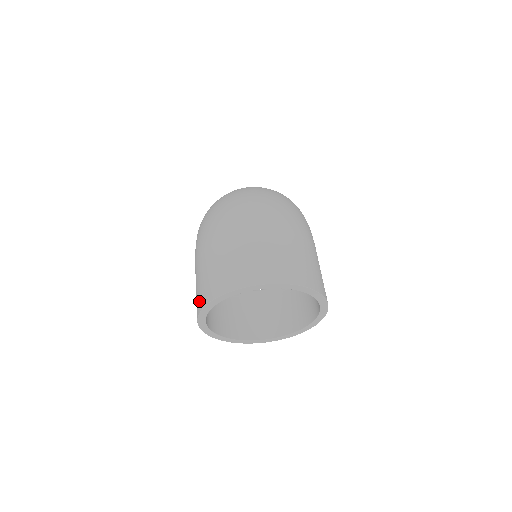
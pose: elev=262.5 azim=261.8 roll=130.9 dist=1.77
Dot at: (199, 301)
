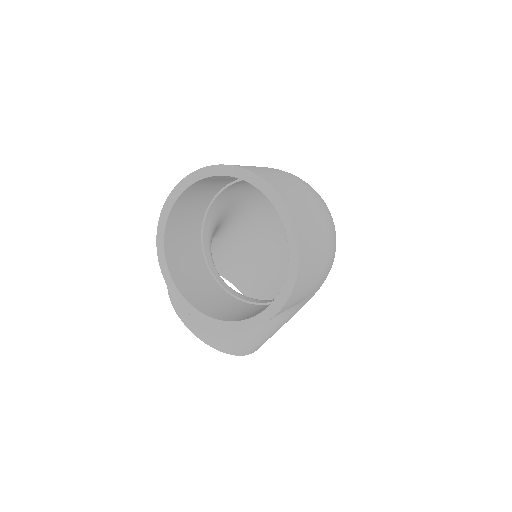
Dot at: occluded
